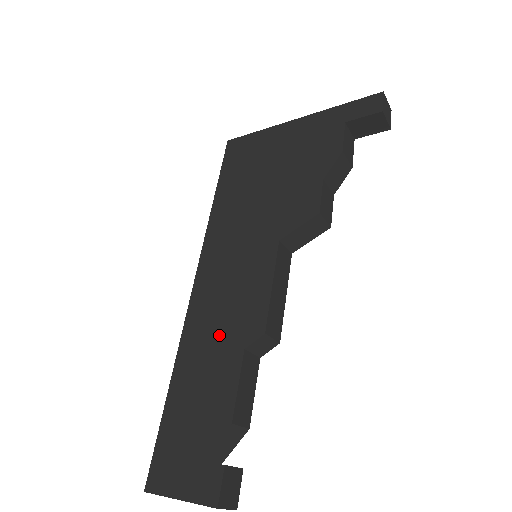
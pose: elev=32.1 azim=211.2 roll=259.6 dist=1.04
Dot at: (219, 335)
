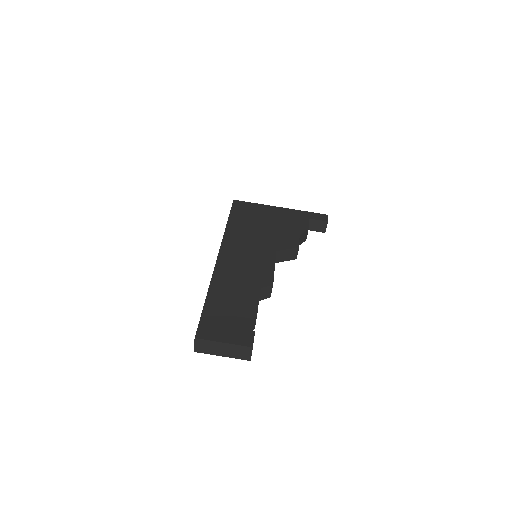
Dot at: (242, 279)
